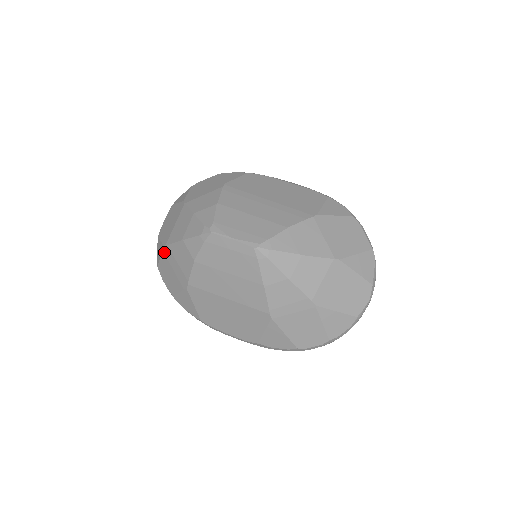
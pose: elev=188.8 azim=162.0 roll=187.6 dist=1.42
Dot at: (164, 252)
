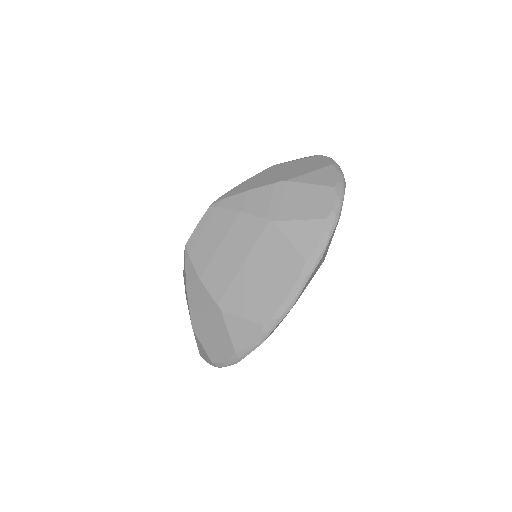
Dot at: (196, 332)
